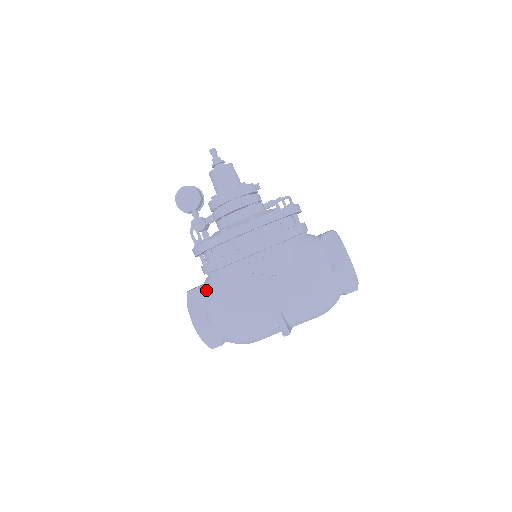
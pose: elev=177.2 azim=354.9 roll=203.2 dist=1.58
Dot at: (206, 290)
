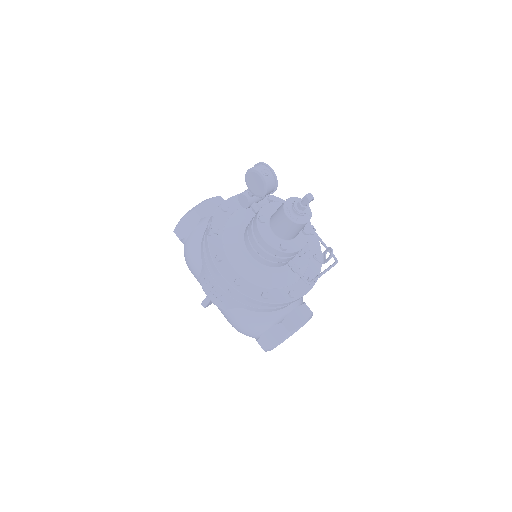
Dot at: (199, 231)
